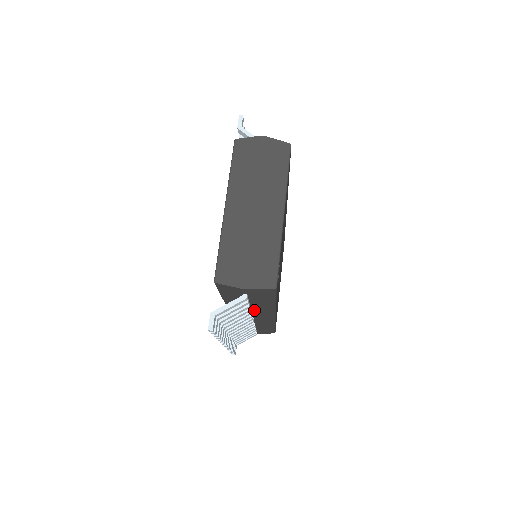
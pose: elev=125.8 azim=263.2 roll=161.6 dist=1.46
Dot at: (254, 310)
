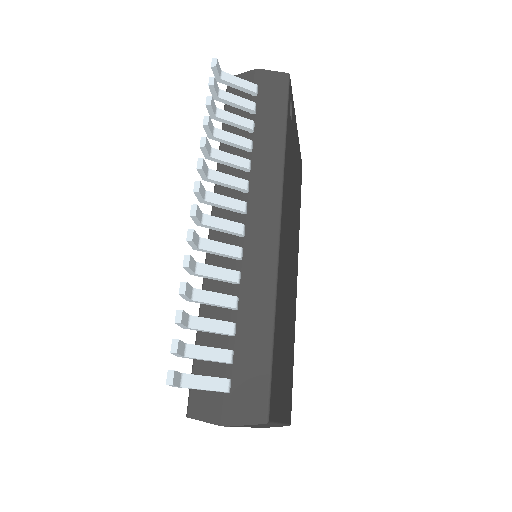
Dot at: (254, 168)
